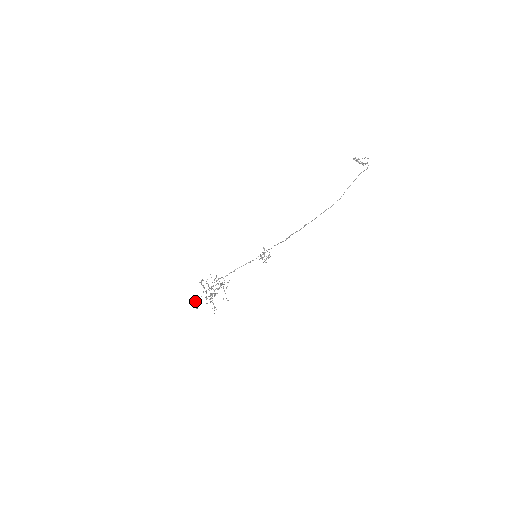
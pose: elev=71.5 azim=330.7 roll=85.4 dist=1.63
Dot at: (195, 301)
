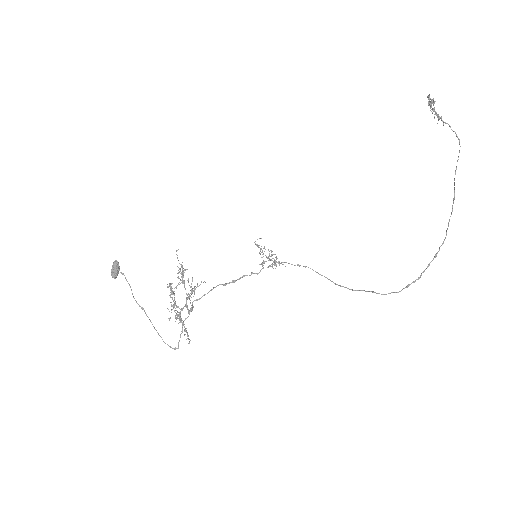
Dot at: (116, 271)
